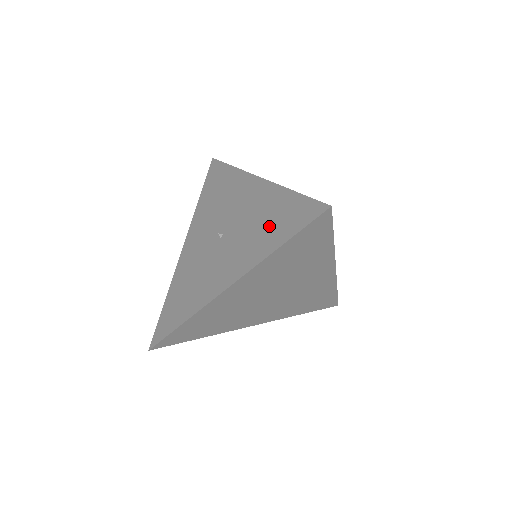
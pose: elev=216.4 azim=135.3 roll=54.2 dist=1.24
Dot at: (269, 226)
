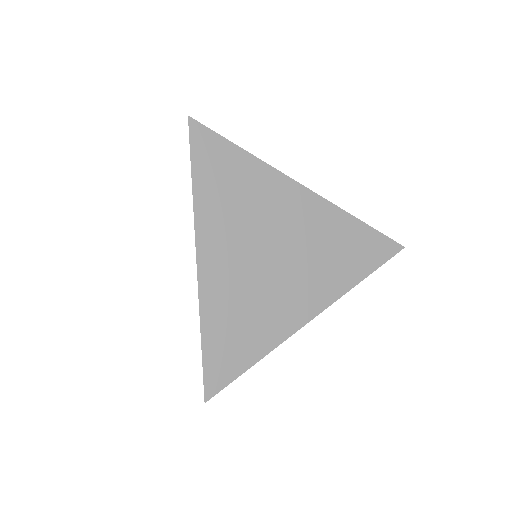
Dot at: occluded
